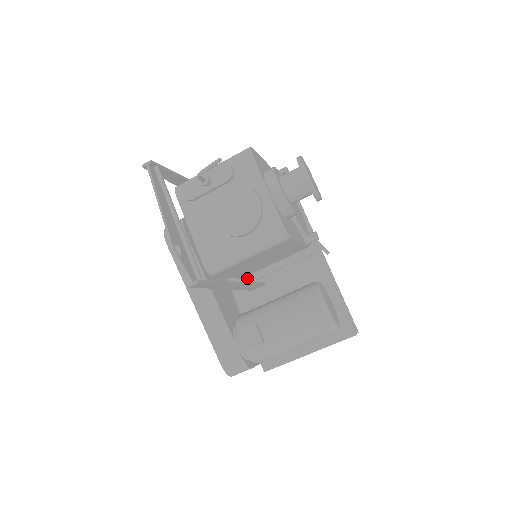
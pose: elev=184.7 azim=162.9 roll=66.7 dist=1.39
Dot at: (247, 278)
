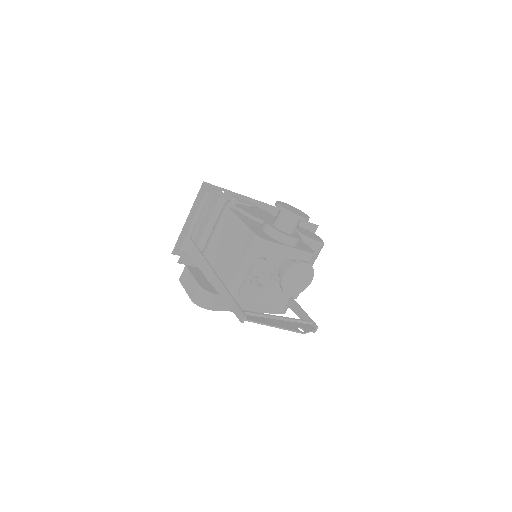
Dot at: occluded
